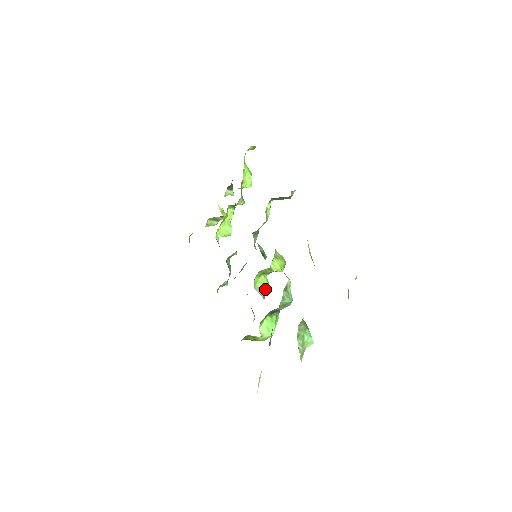
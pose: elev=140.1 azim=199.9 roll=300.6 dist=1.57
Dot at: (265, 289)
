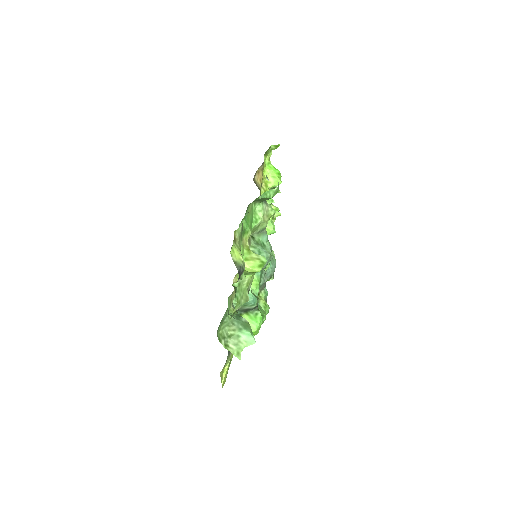
Dot at: (255, 288)
